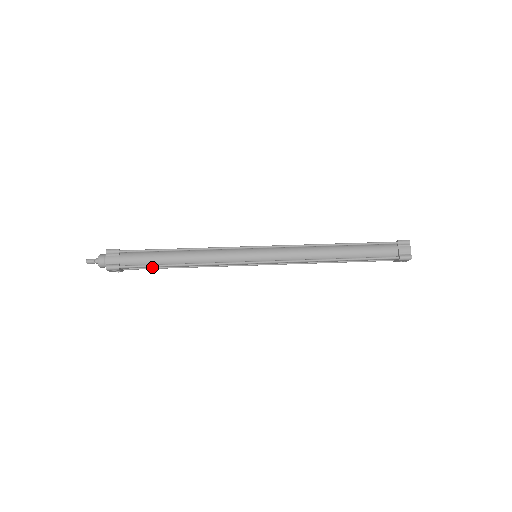
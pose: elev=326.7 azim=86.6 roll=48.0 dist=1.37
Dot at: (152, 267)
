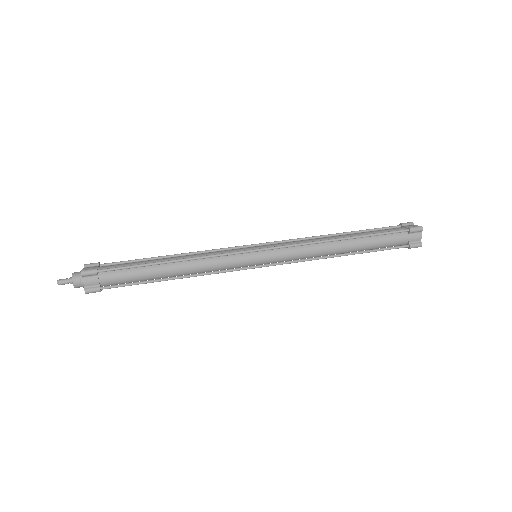
Dot at: (138, 281)
